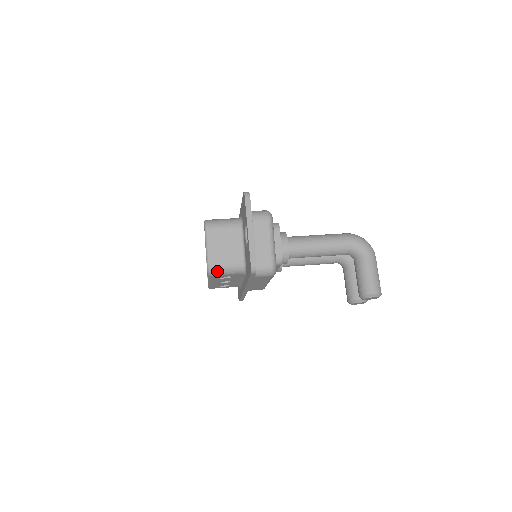
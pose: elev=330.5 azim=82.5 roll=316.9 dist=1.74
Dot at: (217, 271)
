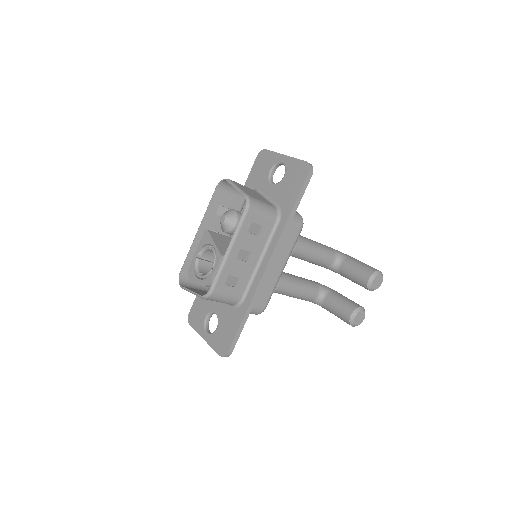
Dot at: (256, 204)
